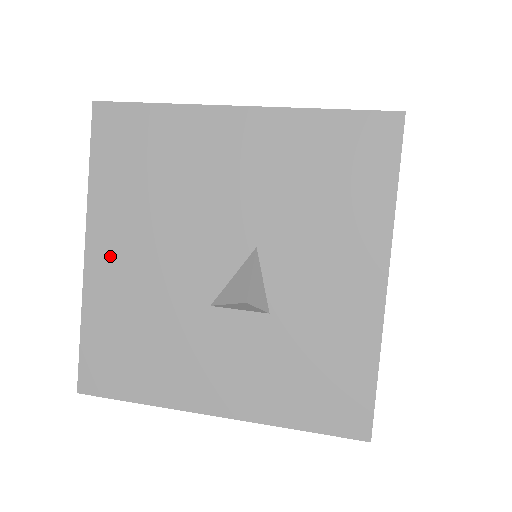
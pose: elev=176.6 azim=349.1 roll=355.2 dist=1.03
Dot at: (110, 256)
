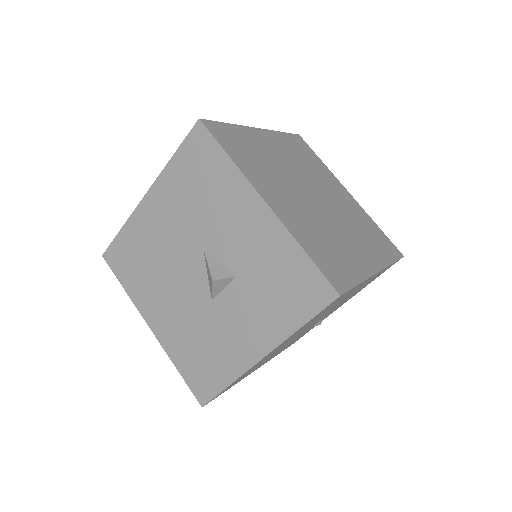
Dot at: (159, 320)
